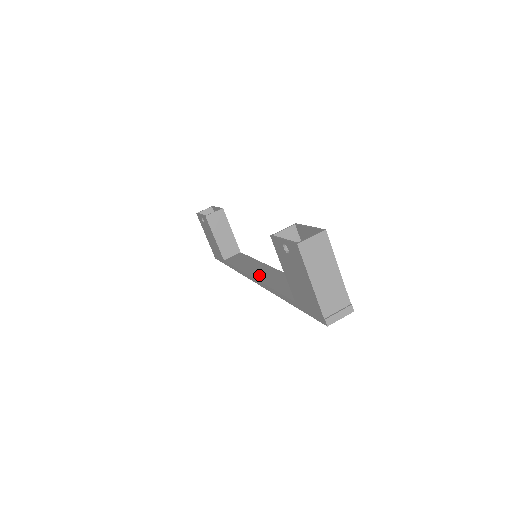
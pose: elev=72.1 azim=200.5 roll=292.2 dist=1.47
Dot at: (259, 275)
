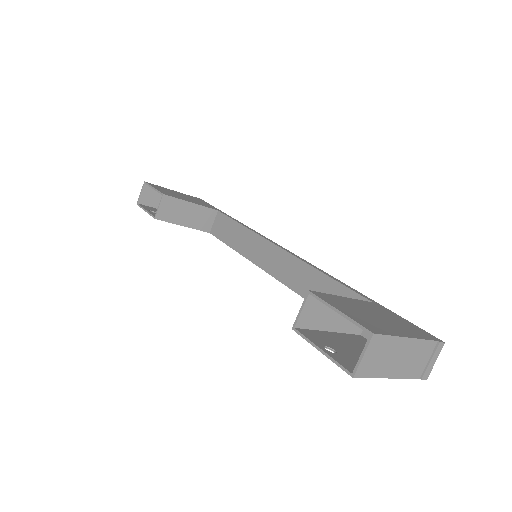
Dot at: (274, 269)
